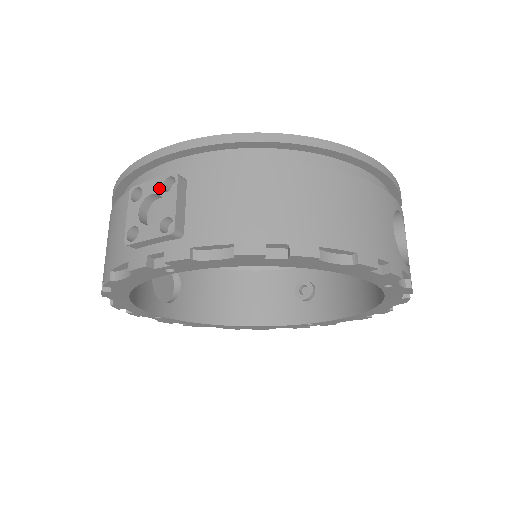
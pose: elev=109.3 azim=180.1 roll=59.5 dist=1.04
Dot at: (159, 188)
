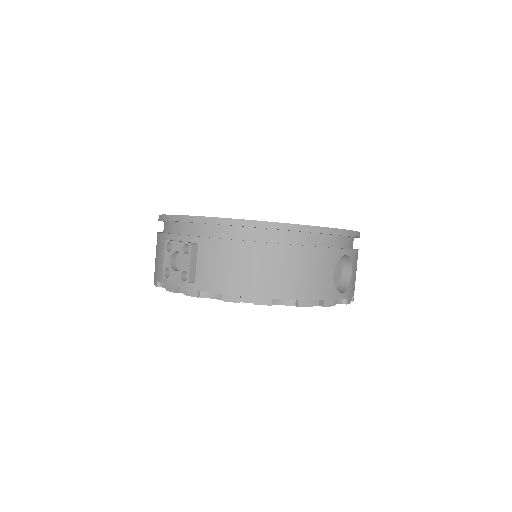
Dot at: (181, 249)
